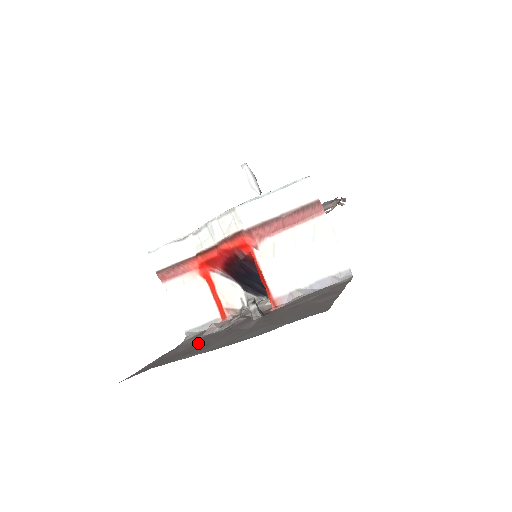
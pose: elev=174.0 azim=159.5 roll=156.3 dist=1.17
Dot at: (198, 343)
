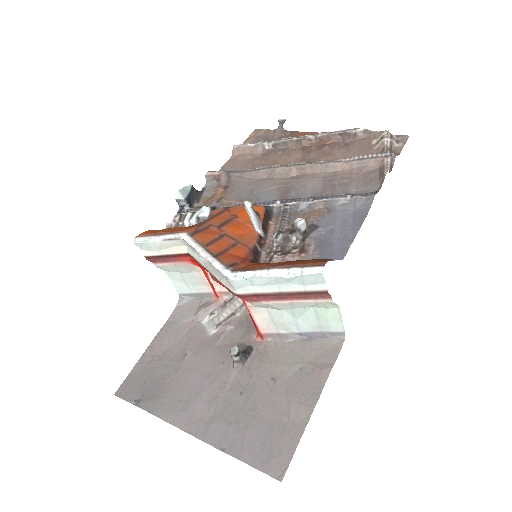
Dot at: (184, 360)
